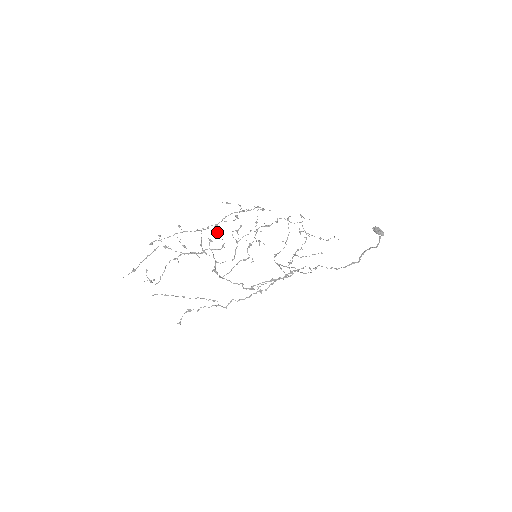
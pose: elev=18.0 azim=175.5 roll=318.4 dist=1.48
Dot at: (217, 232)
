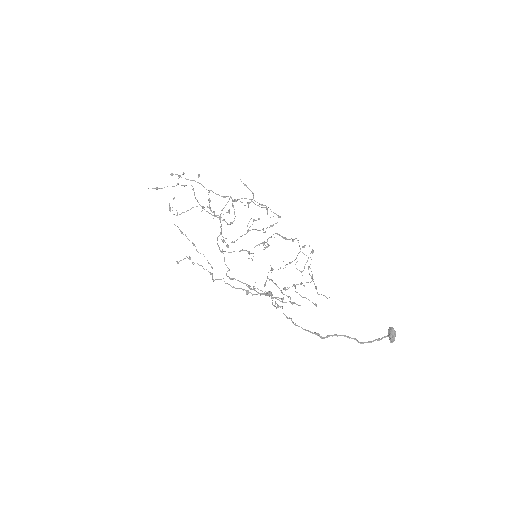
Dot at: (233, 207)
